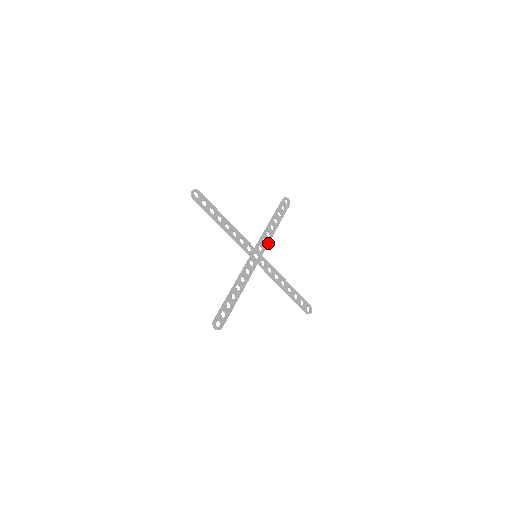
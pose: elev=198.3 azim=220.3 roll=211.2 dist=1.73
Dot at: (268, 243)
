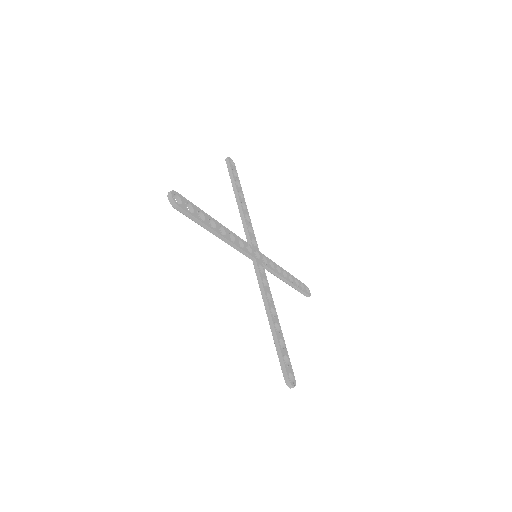
Dot at: (253, 231)
